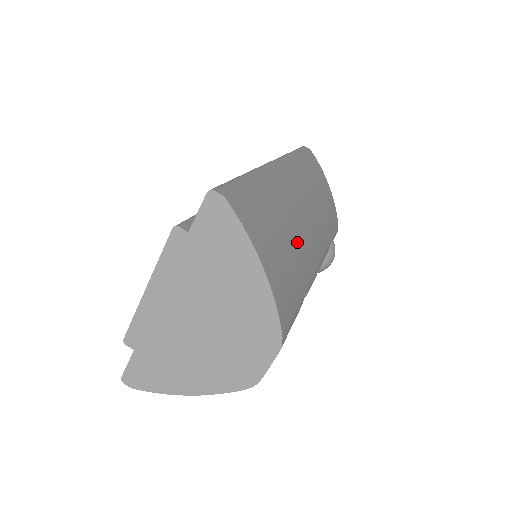
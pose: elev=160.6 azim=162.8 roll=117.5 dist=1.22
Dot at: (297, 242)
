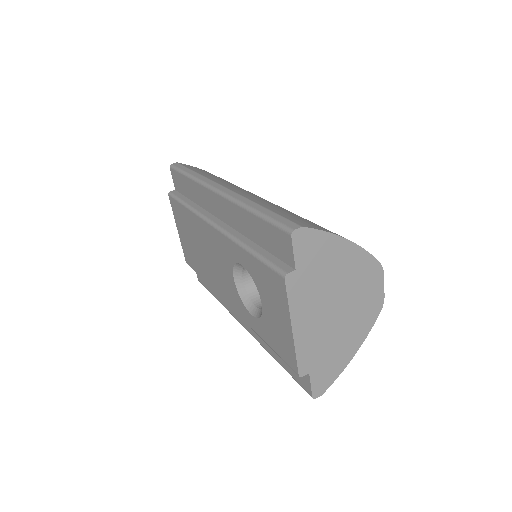
Dot at: occluded
